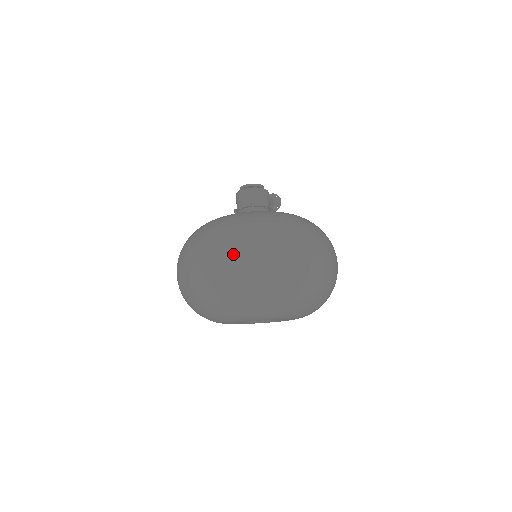
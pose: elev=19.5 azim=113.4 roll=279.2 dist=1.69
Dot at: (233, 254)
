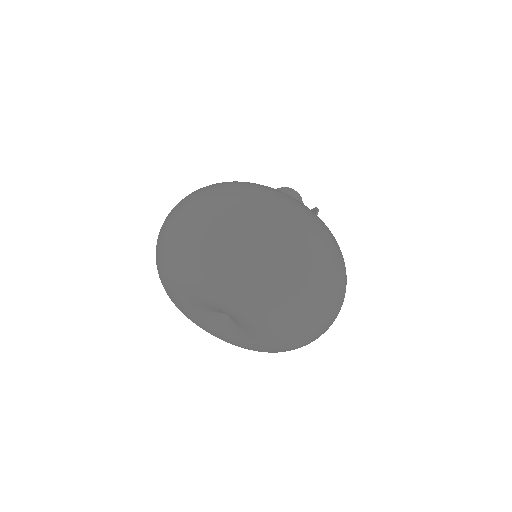
Dot at: (180, 203)
